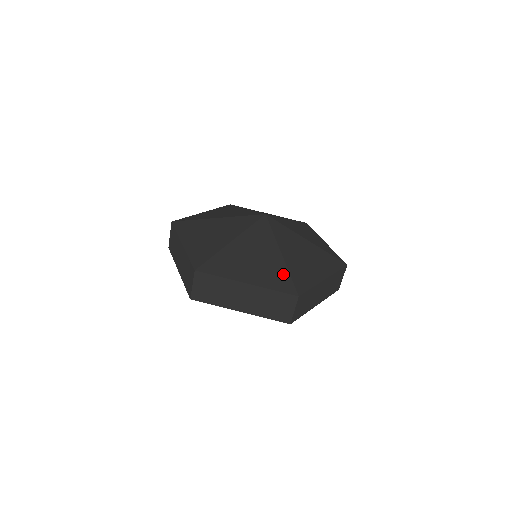
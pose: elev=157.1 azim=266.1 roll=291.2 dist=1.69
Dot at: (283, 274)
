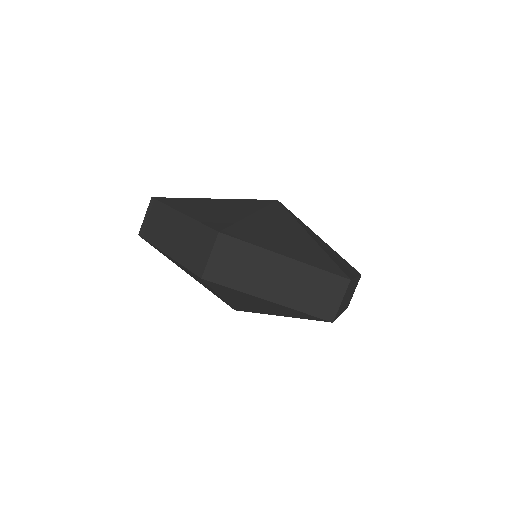
Dot at: (323, 256)
